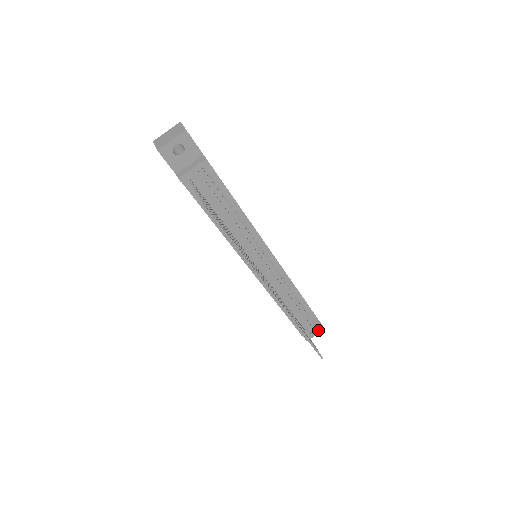
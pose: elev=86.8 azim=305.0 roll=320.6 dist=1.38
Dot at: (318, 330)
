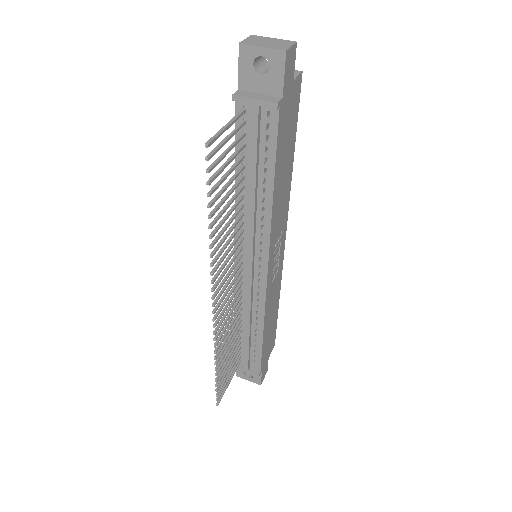
Dot at: (254, 379)
